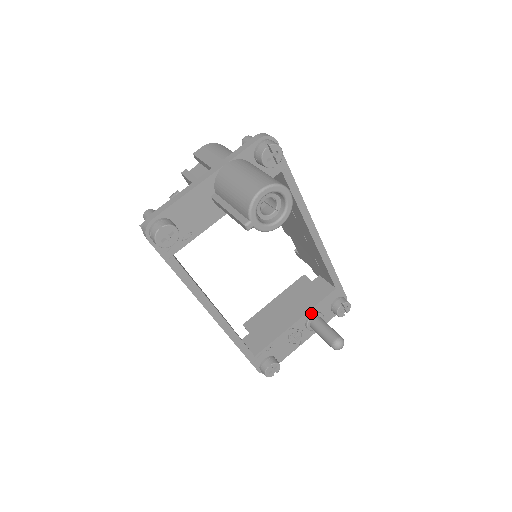
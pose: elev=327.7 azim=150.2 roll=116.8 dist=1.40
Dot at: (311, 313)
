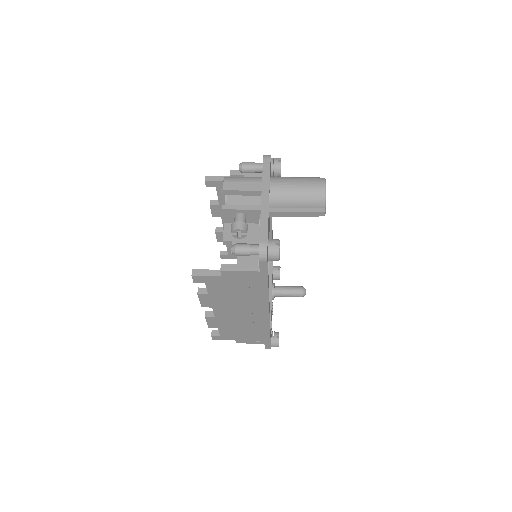
Dot at: (272, 286)
